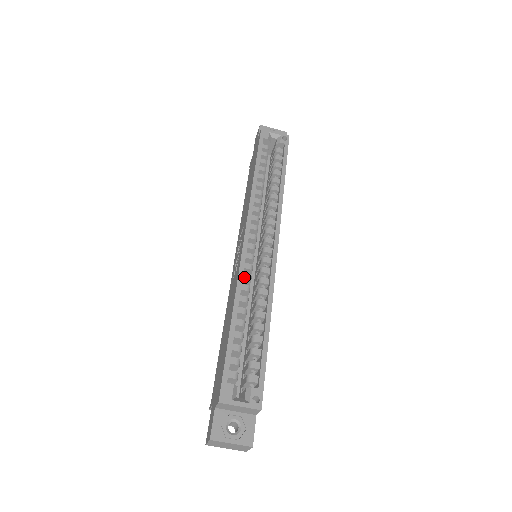
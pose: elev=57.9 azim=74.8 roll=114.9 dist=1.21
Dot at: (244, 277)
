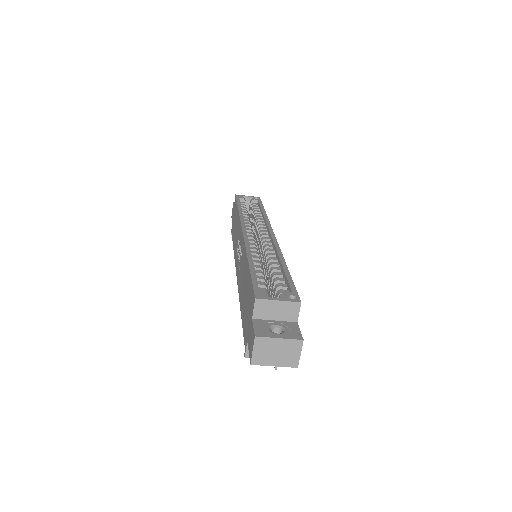
Dot at: (250, 248)
